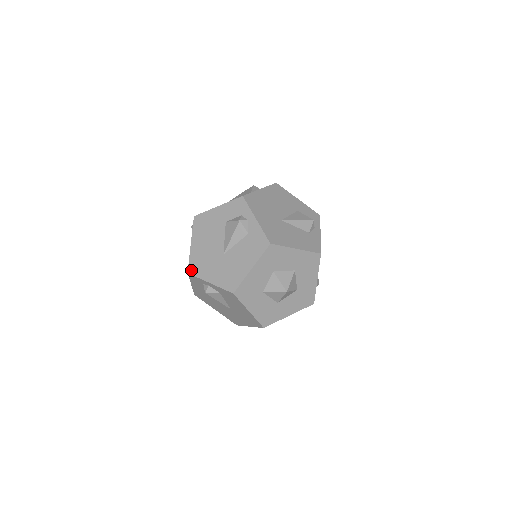
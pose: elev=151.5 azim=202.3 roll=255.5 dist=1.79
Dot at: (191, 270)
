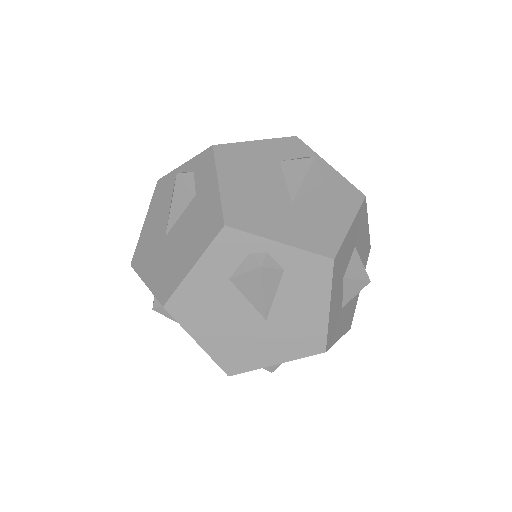
Dot at: (232, 221)
